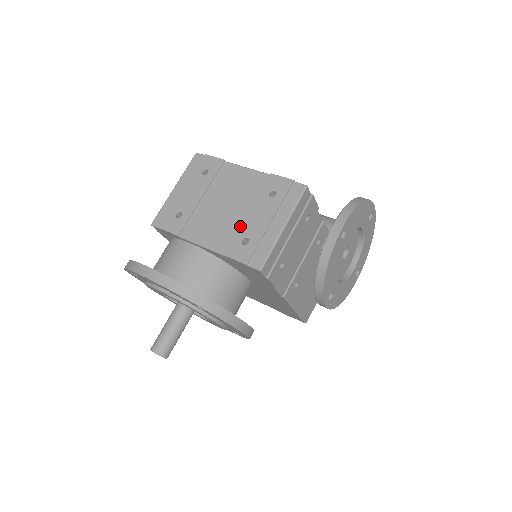
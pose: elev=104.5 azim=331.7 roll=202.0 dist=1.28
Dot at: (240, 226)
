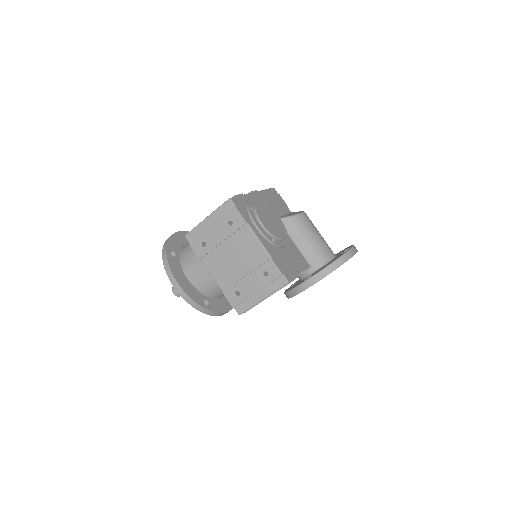
Dot at: (238, 281)
